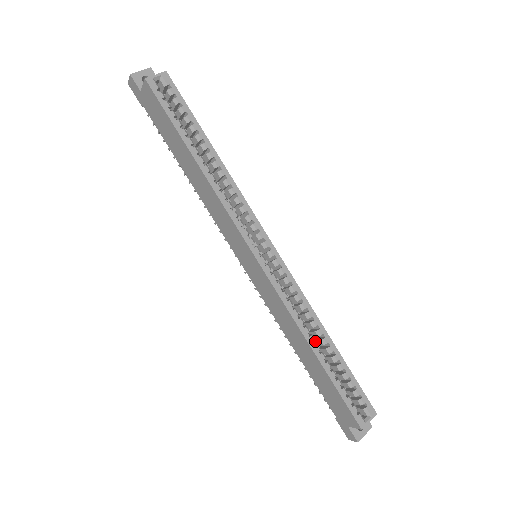
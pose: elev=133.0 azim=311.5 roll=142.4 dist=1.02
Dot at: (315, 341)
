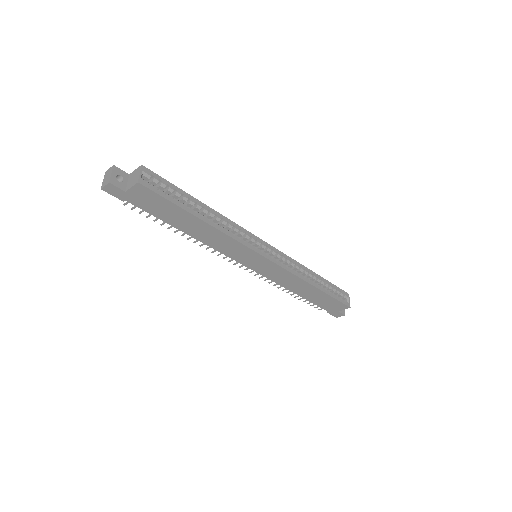
Dot at: occluded
